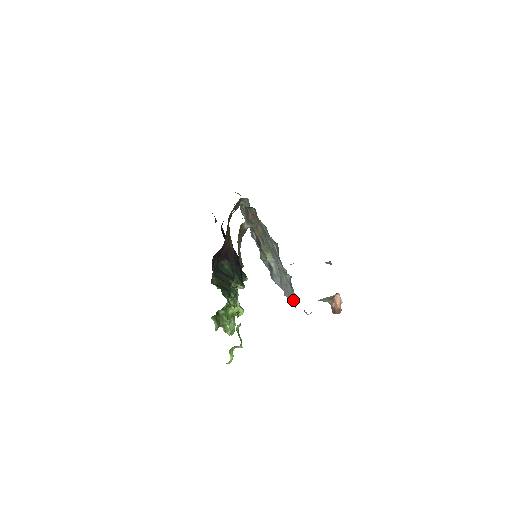
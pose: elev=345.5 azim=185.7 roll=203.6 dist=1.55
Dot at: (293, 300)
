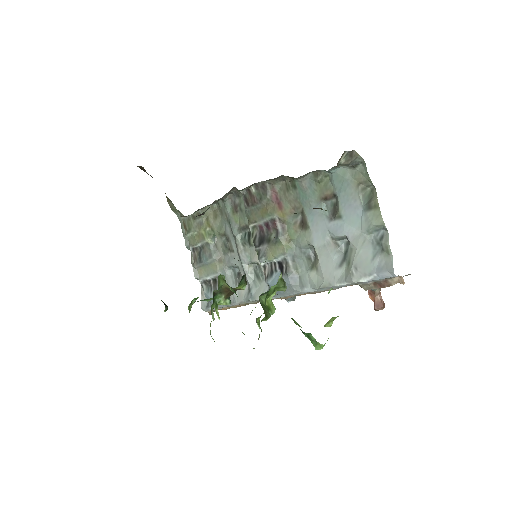
Dot at: (375, 267)
